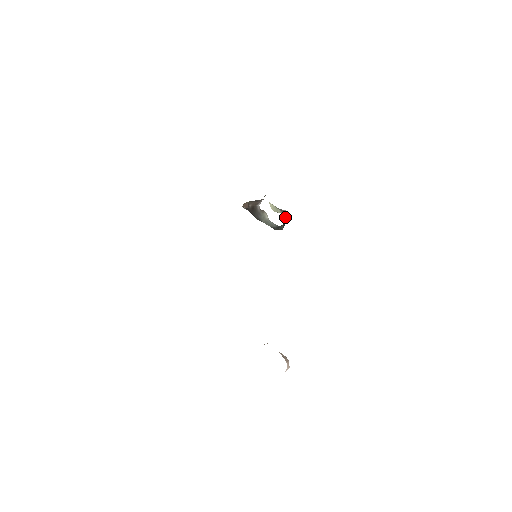
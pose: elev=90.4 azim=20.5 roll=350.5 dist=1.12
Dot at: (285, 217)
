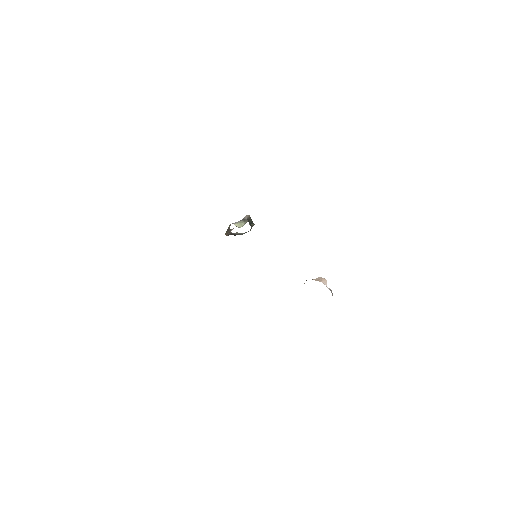
Dot at: (248, 221)
